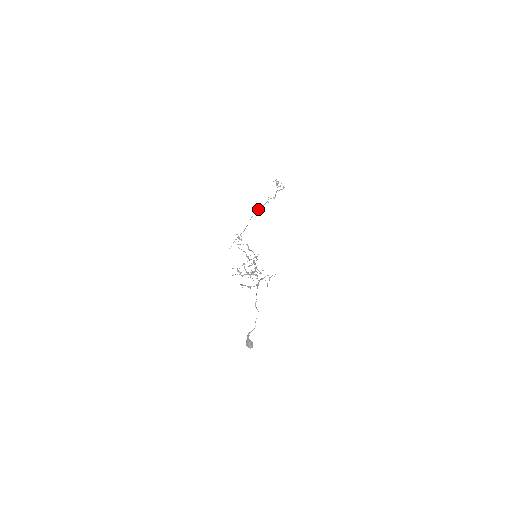
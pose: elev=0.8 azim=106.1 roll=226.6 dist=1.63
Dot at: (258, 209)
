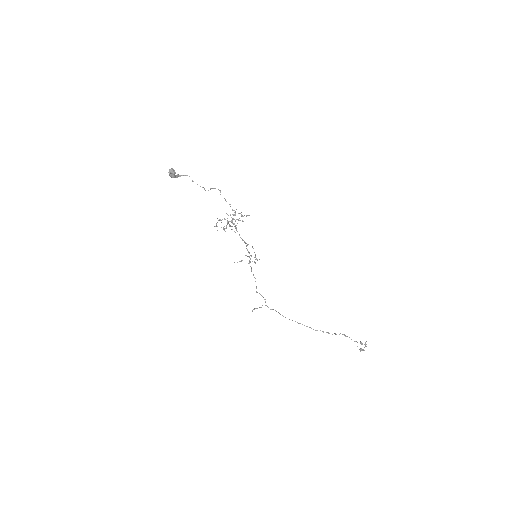
Dot at: (315, 330)
